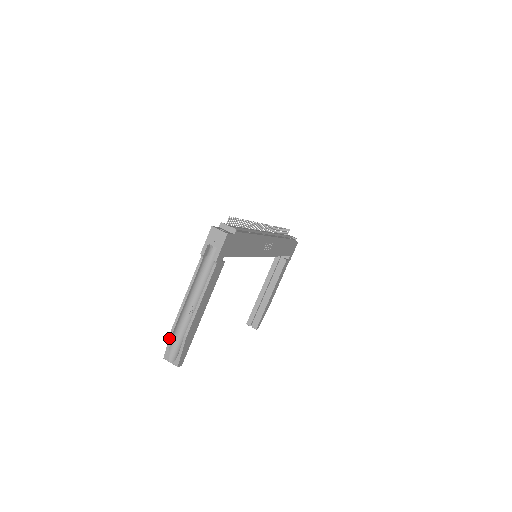
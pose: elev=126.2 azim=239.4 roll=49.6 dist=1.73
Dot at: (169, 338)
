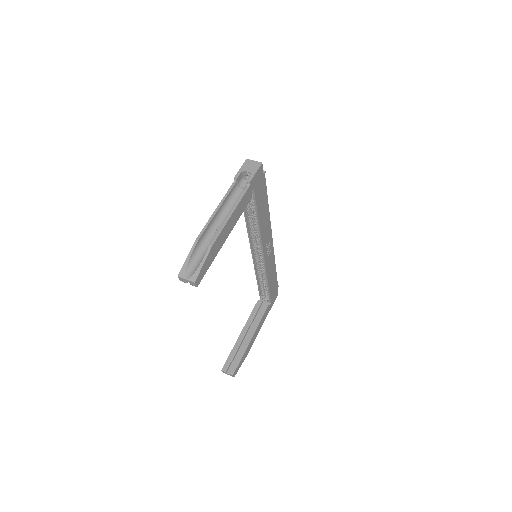
Dot at: (190, 251)
